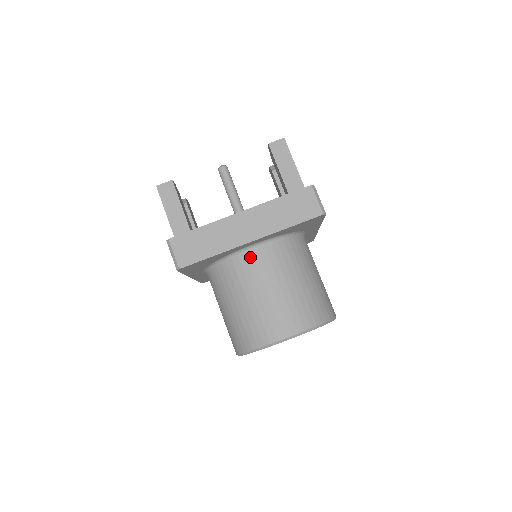
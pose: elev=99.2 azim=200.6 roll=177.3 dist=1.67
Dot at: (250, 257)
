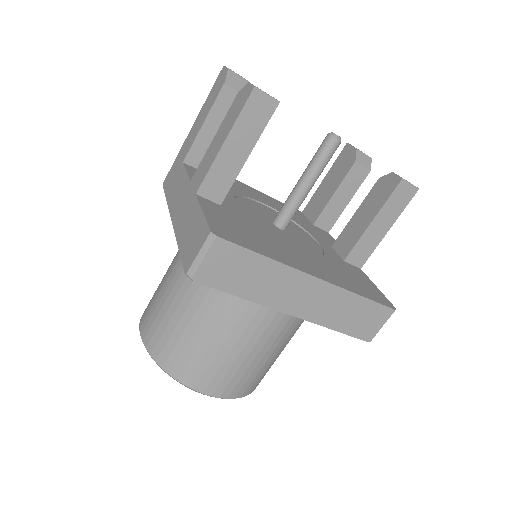
Dot at: (266, 307)
